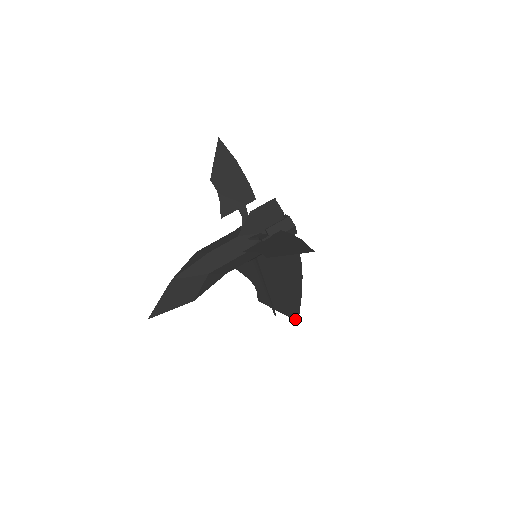
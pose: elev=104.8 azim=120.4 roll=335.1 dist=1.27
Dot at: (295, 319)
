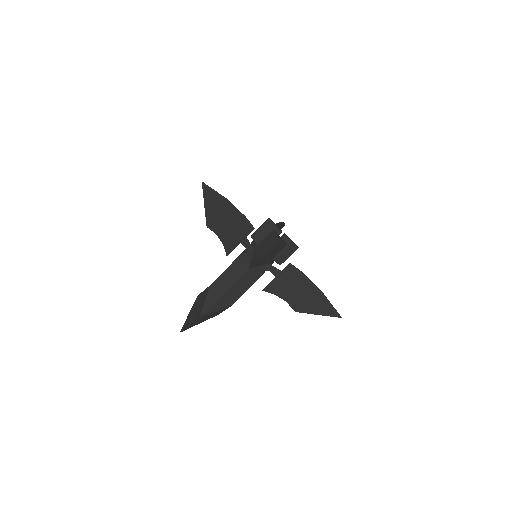
Dot at: occluded
